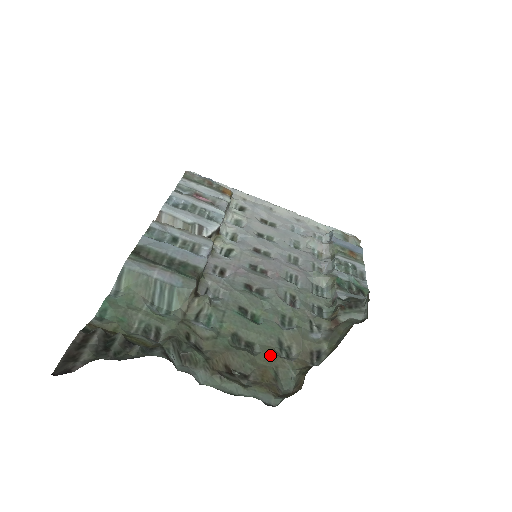
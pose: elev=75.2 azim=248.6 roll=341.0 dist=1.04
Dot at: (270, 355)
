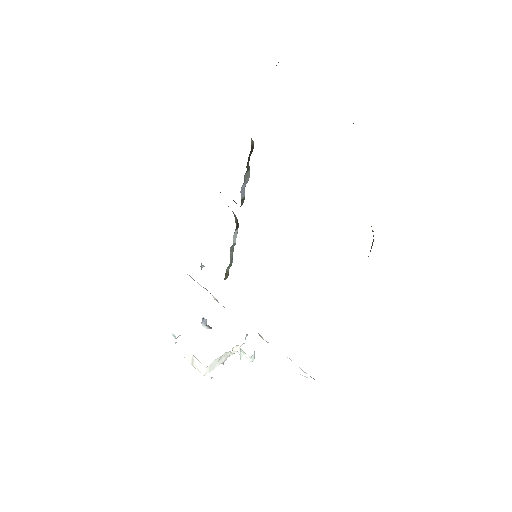
Dot at: occluded
